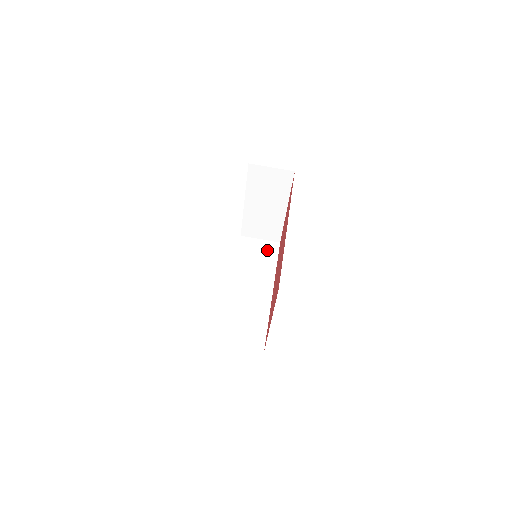
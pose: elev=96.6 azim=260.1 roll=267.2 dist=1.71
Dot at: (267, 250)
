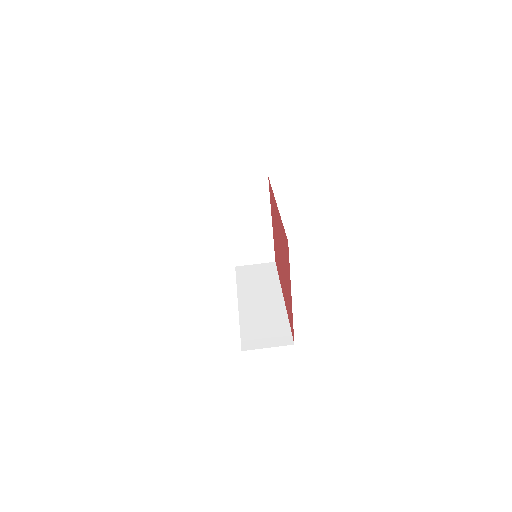
Dot at: (265, 270)
